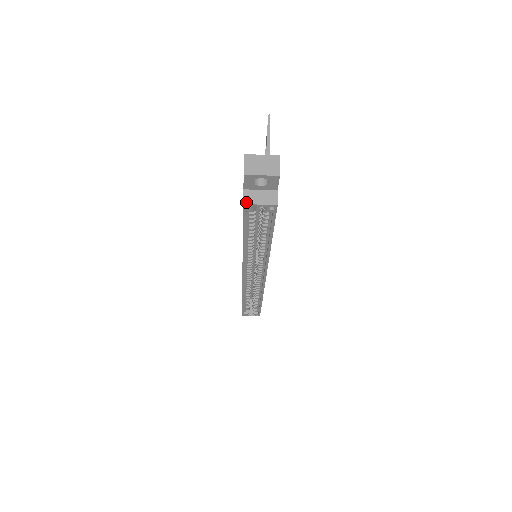
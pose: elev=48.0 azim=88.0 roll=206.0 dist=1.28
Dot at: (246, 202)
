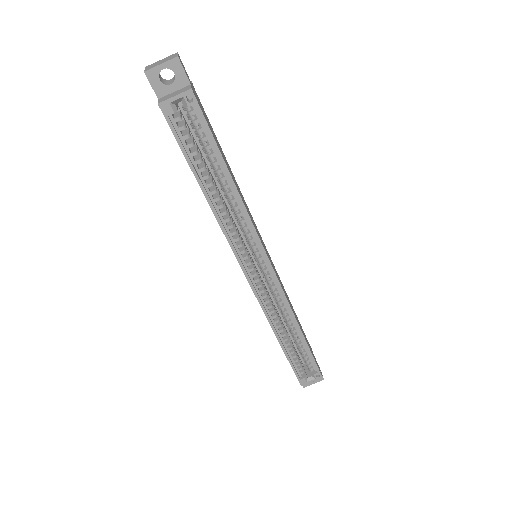
Dot at: (160, 102)
